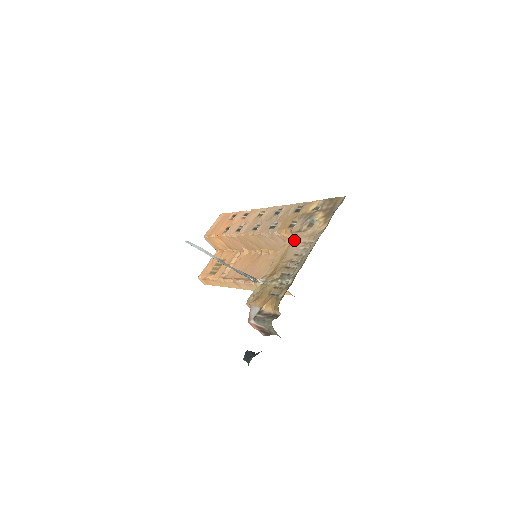
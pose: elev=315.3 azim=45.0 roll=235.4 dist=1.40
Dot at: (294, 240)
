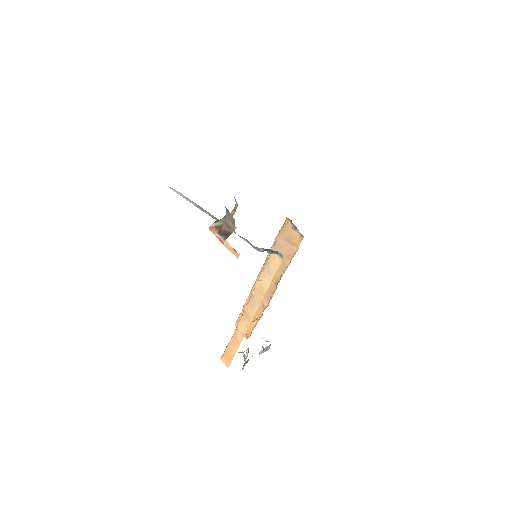
Dot at: occluded
